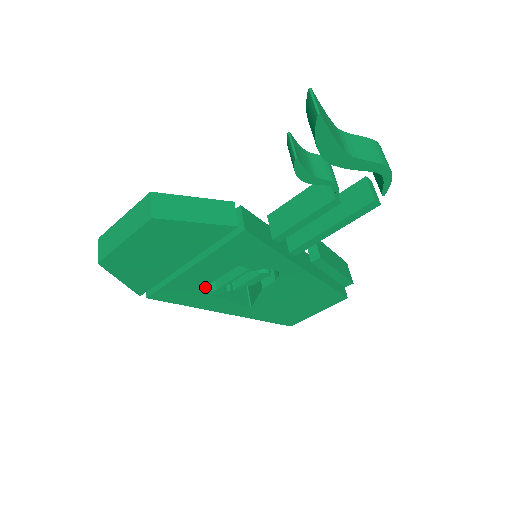
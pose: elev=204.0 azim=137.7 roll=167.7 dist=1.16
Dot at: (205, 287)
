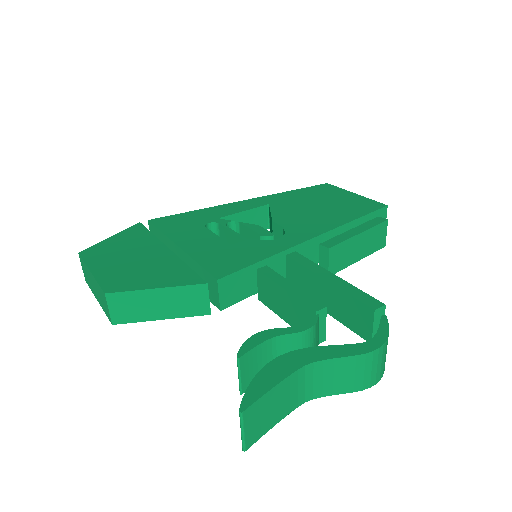
Dot at: occluded
